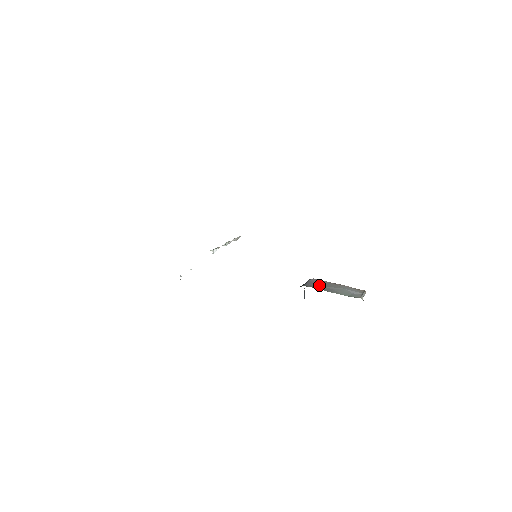
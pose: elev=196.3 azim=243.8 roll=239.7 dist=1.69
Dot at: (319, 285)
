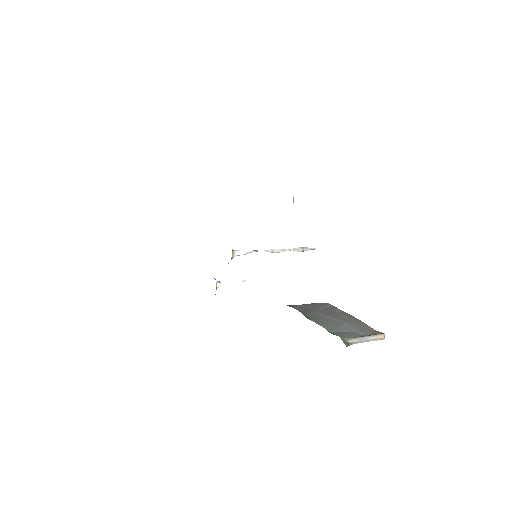
Dot at: (314, 310)
